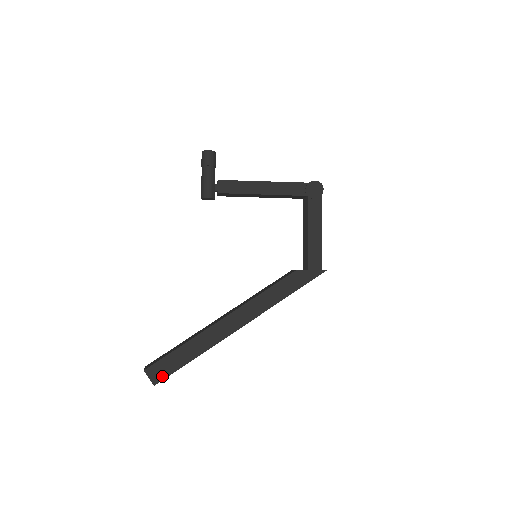
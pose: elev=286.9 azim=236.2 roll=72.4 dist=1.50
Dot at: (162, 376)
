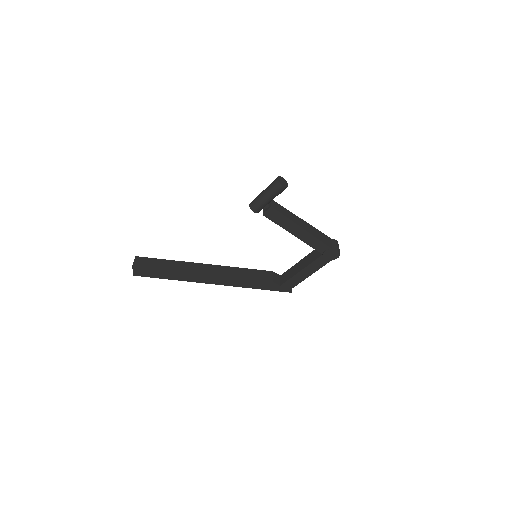
Dot at: (142, 275)
